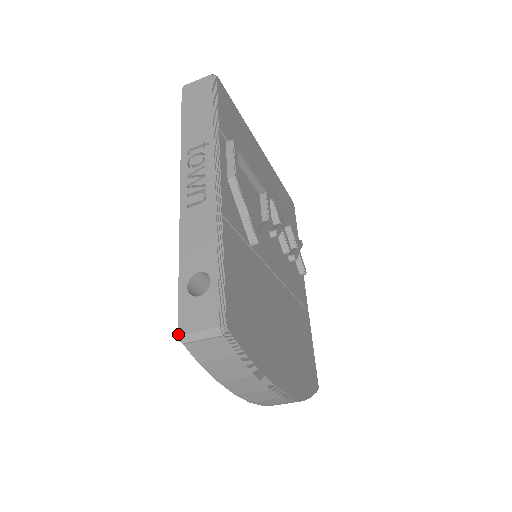
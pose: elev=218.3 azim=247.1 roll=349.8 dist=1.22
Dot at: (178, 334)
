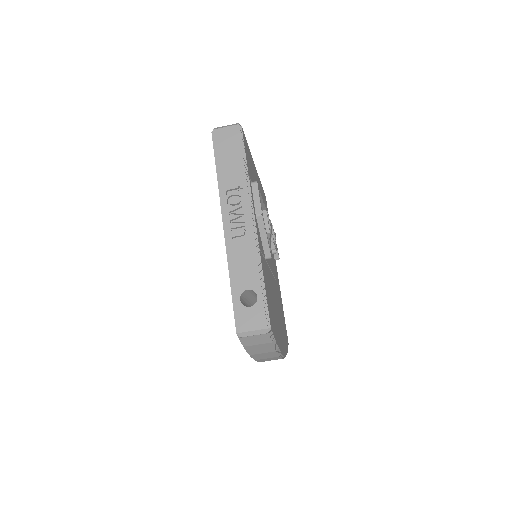
Dot at: (237, 332)
